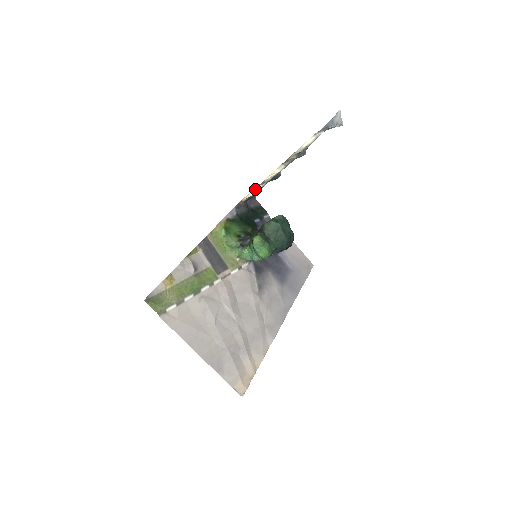
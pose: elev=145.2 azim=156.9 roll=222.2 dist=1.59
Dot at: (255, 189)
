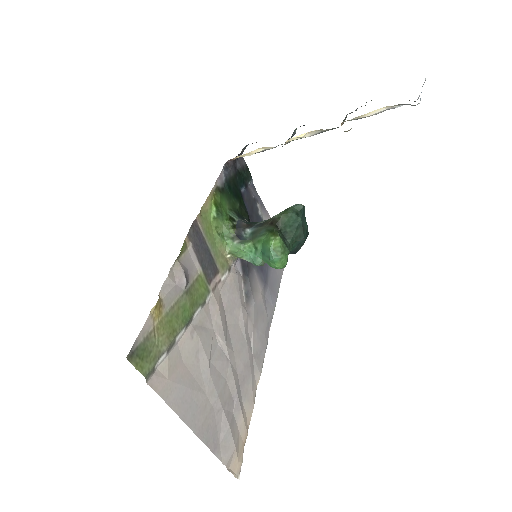
Dot at: (260, 149)
